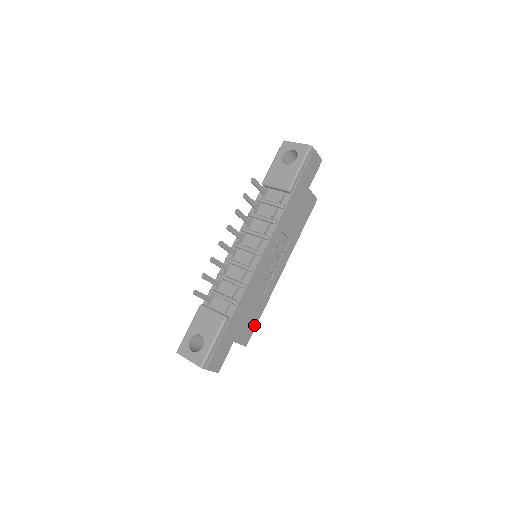
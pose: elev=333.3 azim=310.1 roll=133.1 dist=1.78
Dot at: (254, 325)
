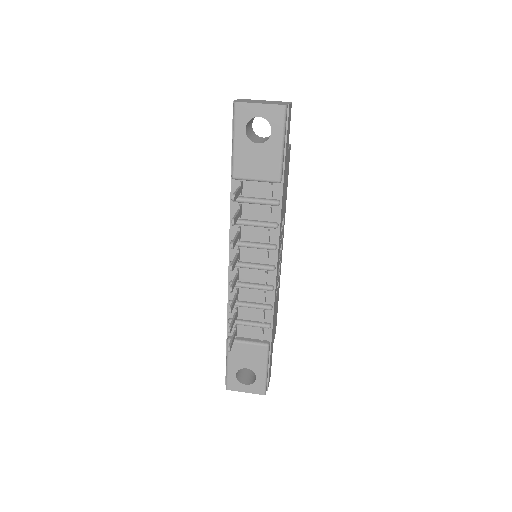
Dot at: (277, 311)
